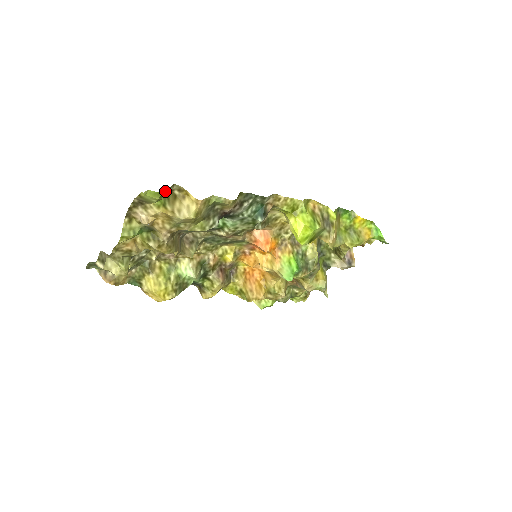
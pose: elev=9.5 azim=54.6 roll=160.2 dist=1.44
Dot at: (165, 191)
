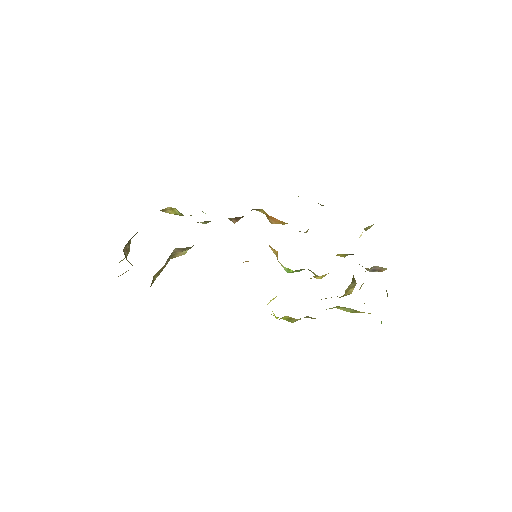
Dot at: occluded
